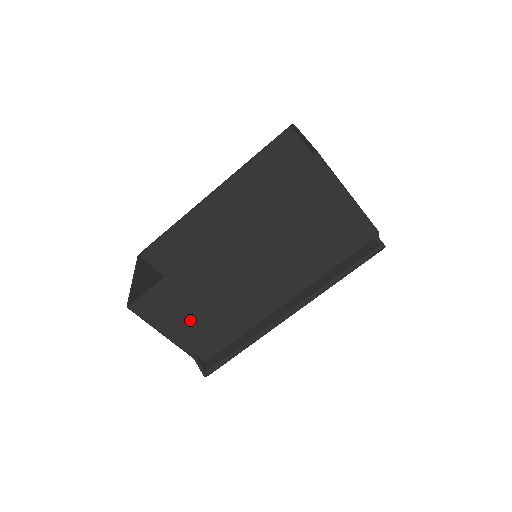
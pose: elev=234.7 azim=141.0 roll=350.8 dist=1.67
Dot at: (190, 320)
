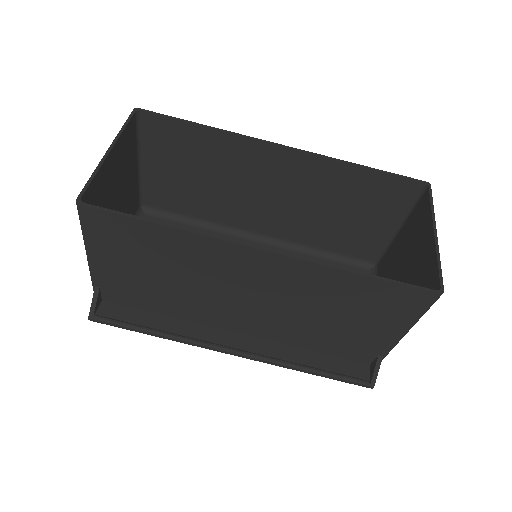
Dot at: (133, 268)
